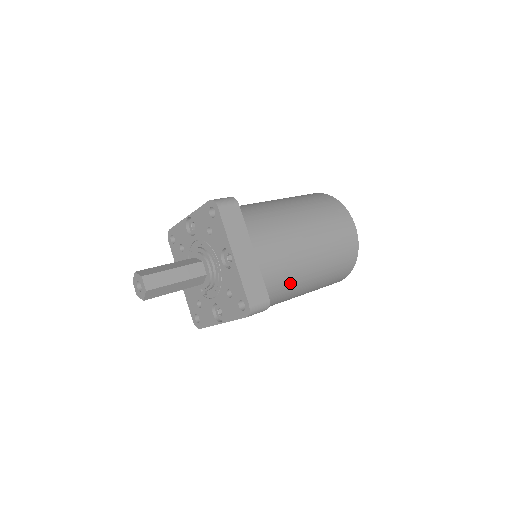
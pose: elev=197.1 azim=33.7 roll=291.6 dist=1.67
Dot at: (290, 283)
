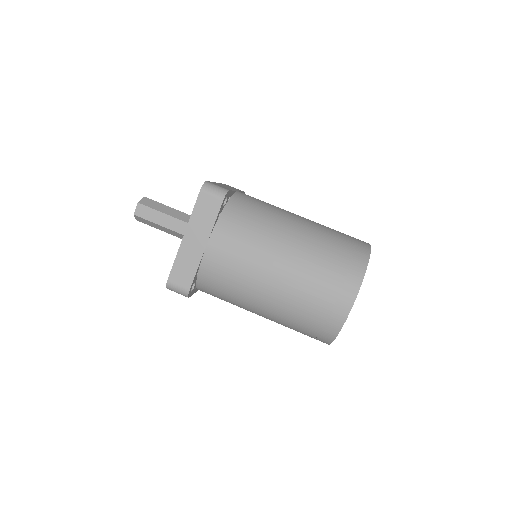
Dot at: (237, 297)
